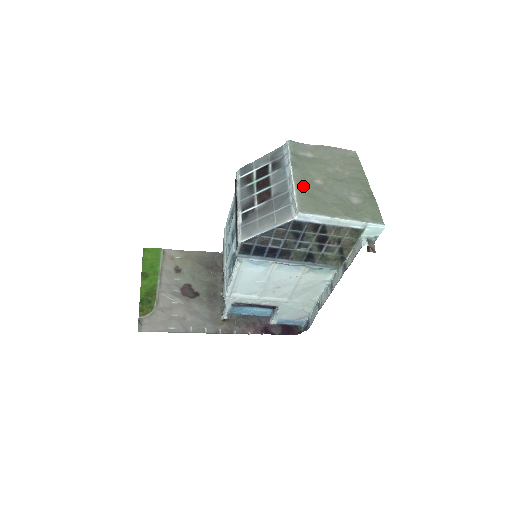
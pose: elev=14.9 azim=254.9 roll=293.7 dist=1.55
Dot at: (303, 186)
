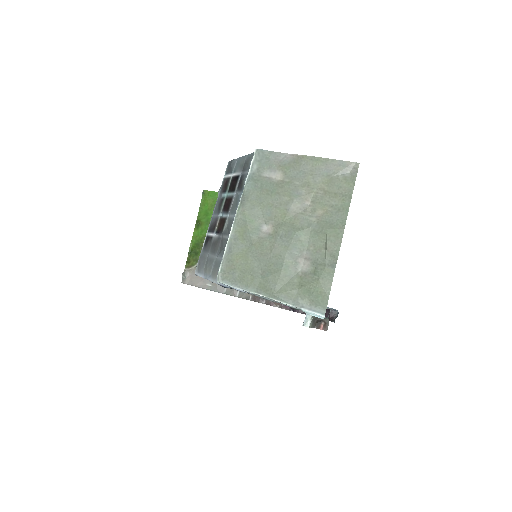
Dot at: (241, 237)
